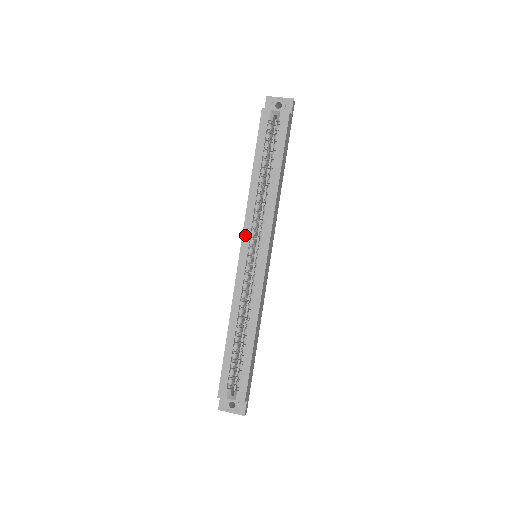
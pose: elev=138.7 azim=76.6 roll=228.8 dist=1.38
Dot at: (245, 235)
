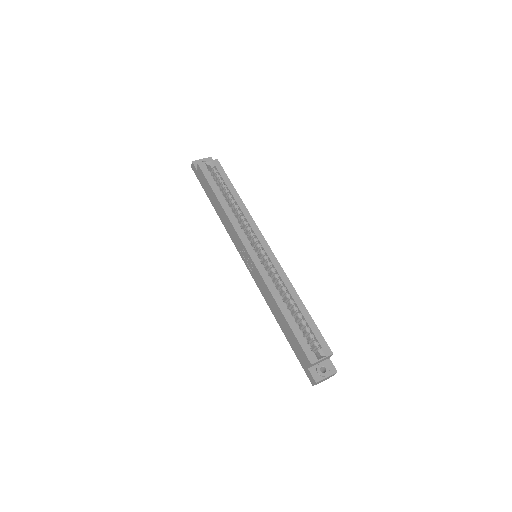
Dot at: (243, 239)
